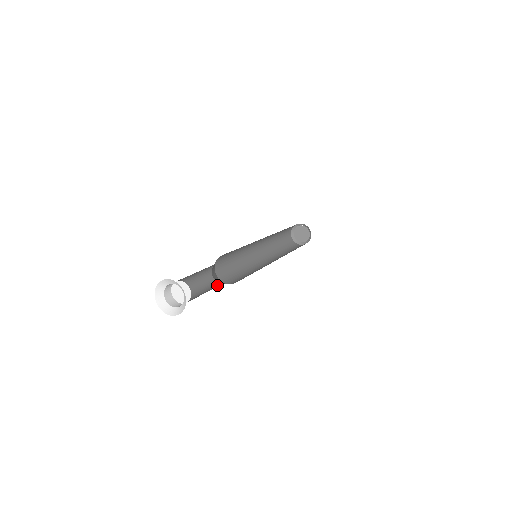
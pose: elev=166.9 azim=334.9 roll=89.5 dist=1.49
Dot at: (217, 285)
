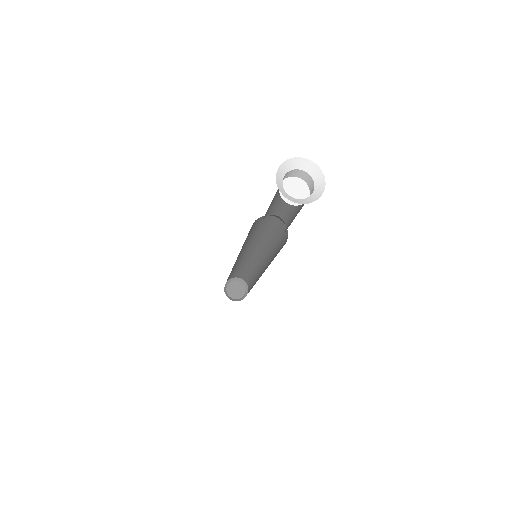
Dot at: occluded
